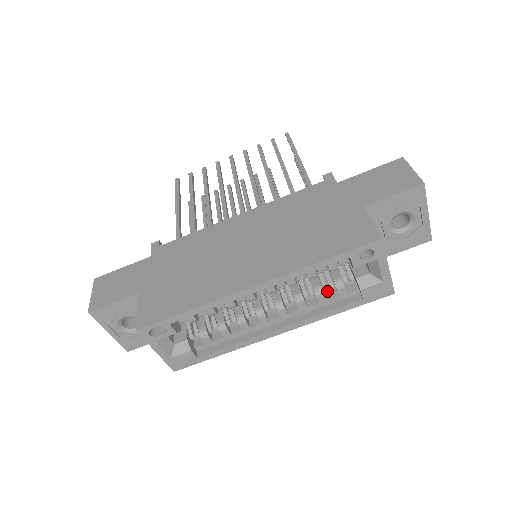
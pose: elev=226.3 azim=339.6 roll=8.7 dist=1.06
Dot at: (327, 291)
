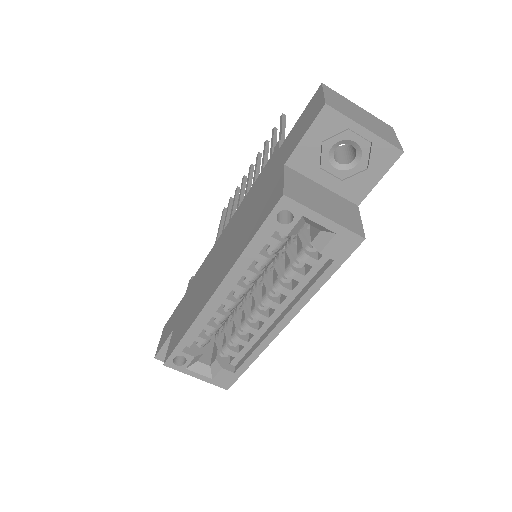
Dot at: (299, 267)
